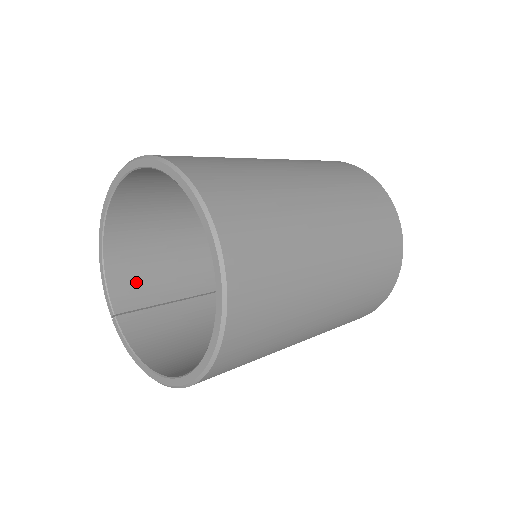
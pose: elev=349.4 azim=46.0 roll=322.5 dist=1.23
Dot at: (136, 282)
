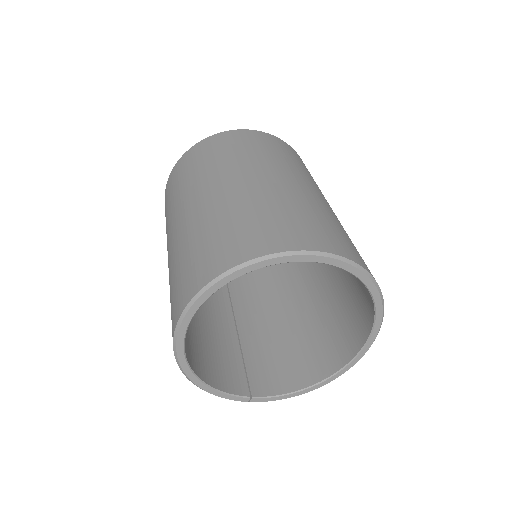
Dot at: (222, 367)
